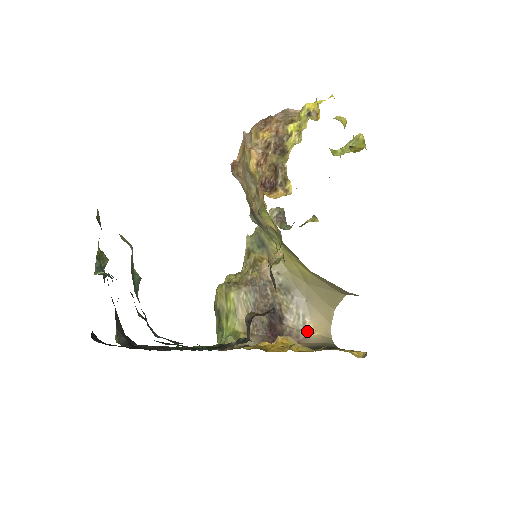
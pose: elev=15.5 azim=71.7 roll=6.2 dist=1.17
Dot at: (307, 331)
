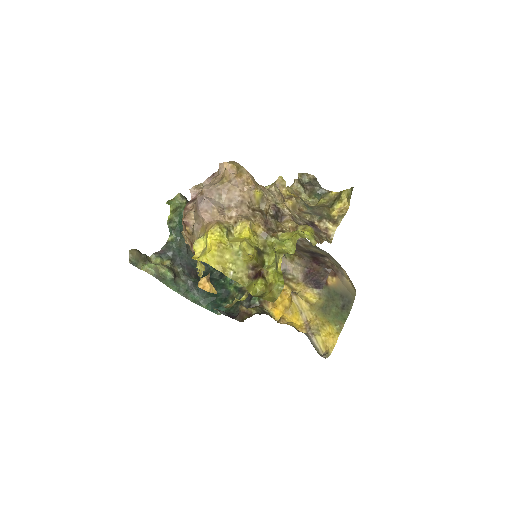
Dot at: (343, 273)
